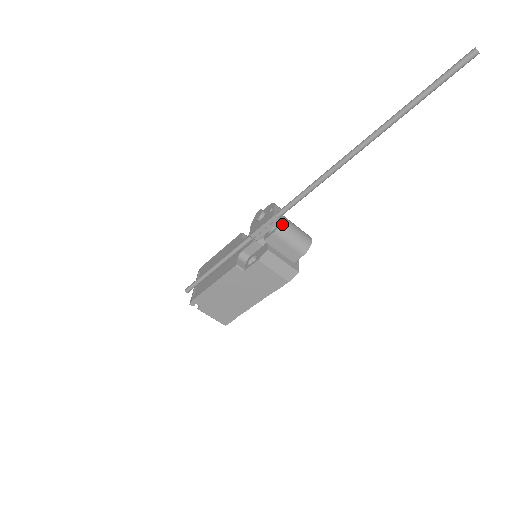
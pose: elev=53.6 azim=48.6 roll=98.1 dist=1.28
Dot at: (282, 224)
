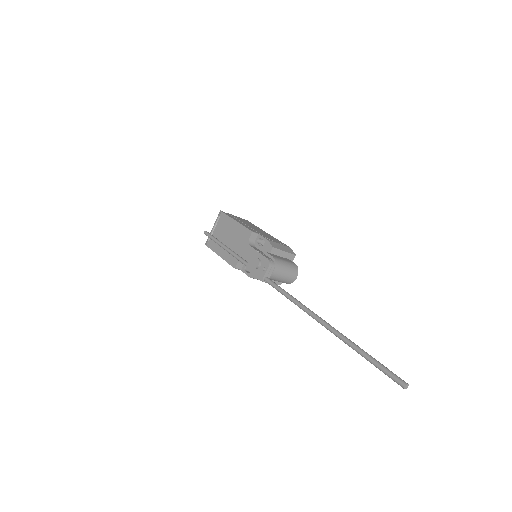
Dot at: (271, 276)
